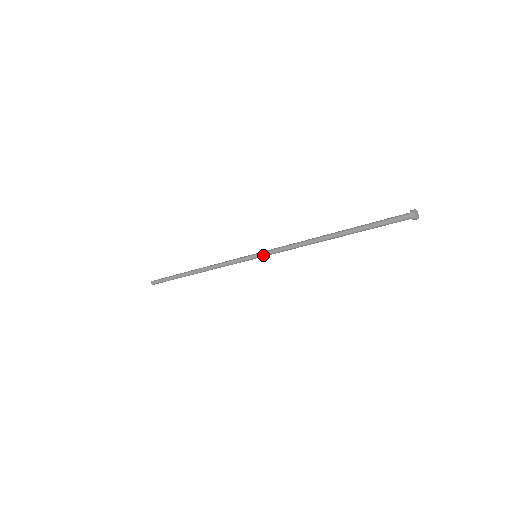
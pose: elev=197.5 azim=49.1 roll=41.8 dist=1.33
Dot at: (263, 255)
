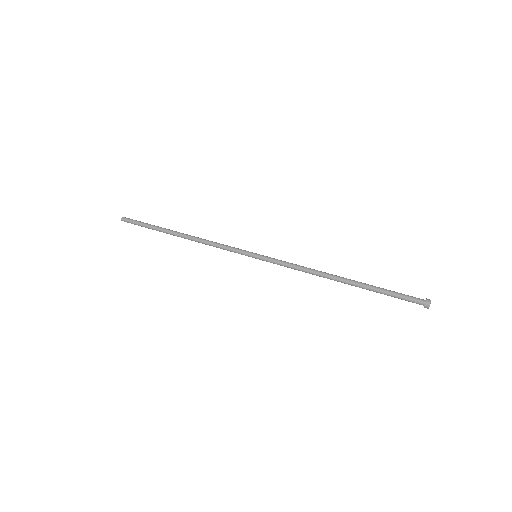
Dot at: occluded
